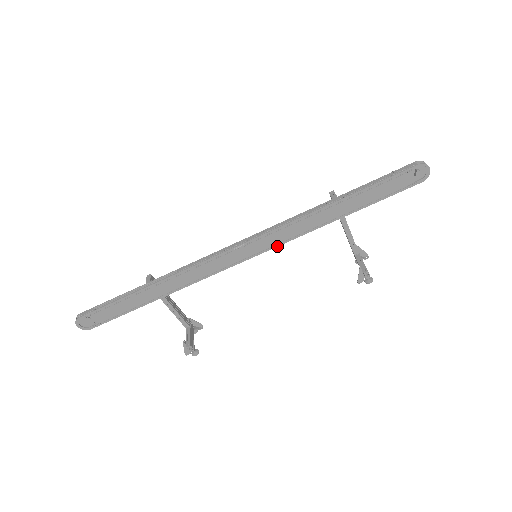
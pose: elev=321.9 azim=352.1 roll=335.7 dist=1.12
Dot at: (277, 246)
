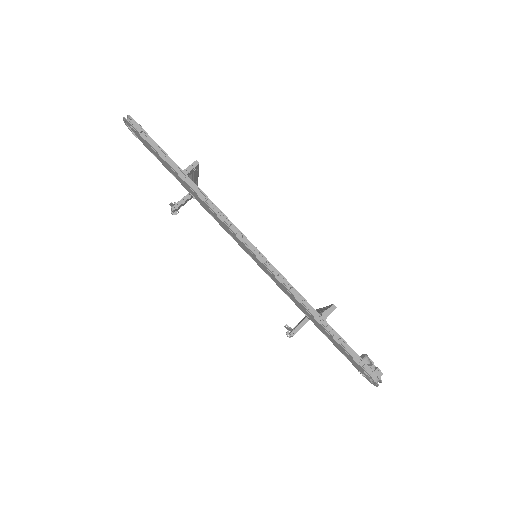
Dot at: (269, 275)
